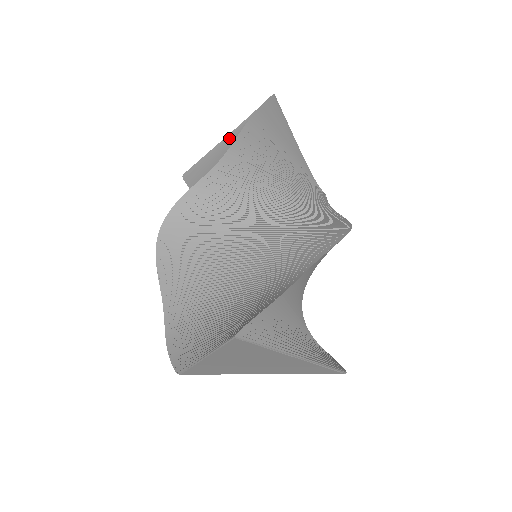
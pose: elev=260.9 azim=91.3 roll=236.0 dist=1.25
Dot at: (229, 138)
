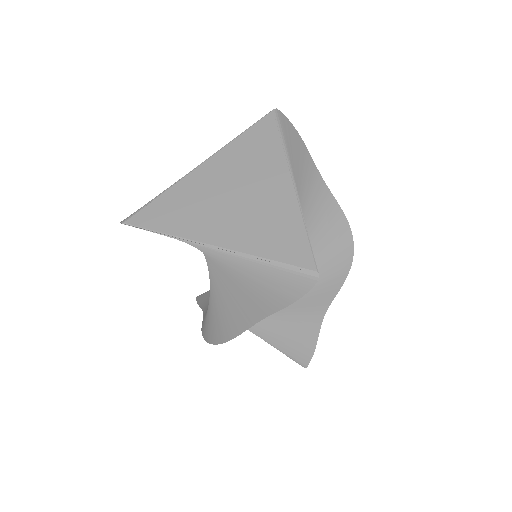
Dot at: occluded
